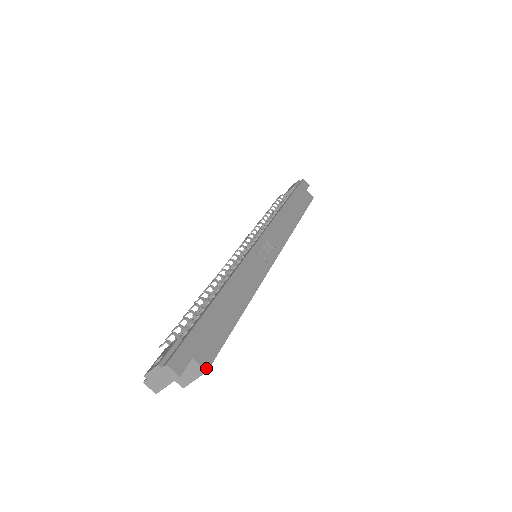
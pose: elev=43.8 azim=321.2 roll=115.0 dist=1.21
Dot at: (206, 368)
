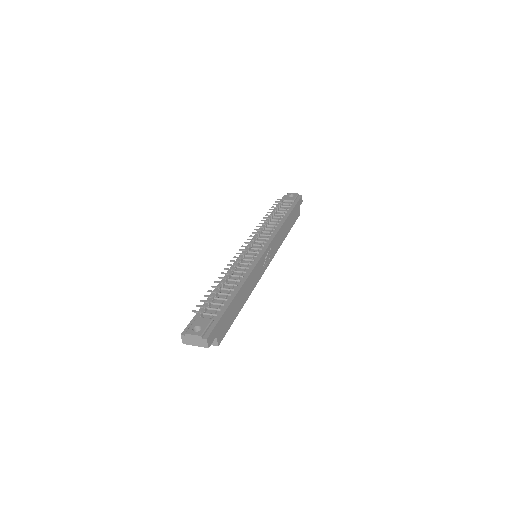
Dot at: (219, 344)
